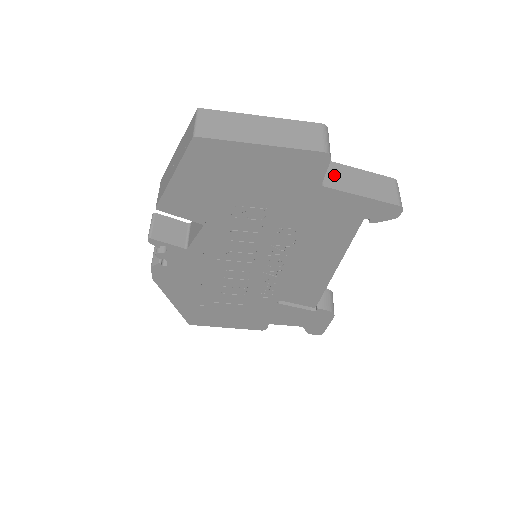
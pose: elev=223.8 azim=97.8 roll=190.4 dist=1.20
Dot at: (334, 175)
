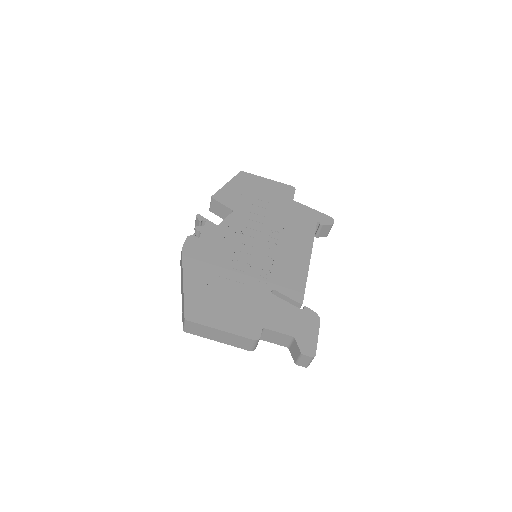
Dot at: occluded
